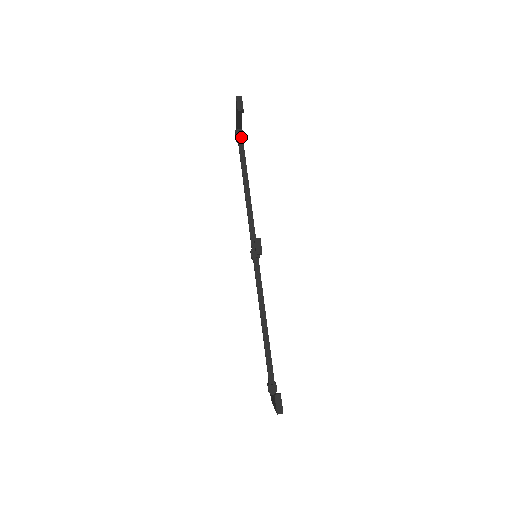
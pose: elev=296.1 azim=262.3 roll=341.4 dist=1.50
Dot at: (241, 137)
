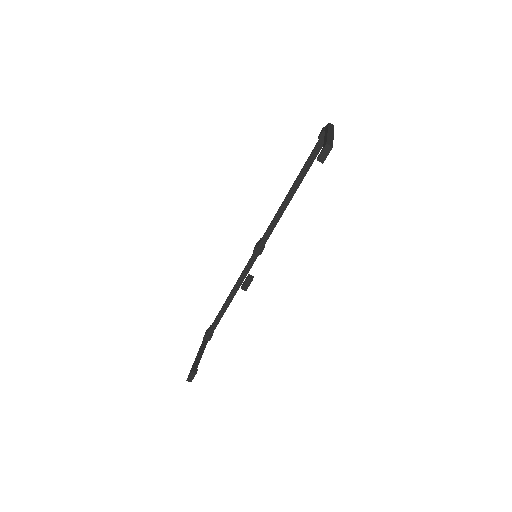
Dot at: occluded
